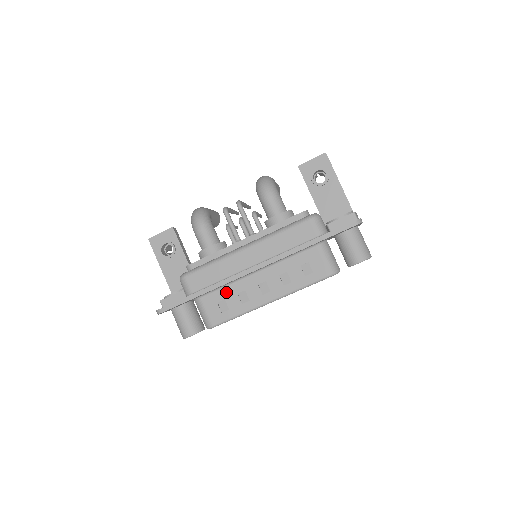
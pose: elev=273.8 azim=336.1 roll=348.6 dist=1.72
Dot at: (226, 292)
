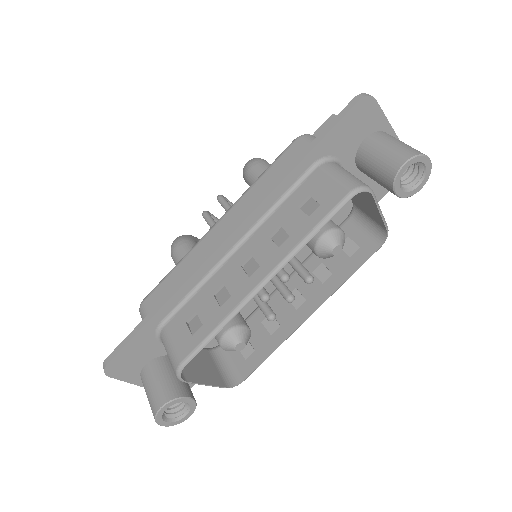
Dot at: (197, 300)
